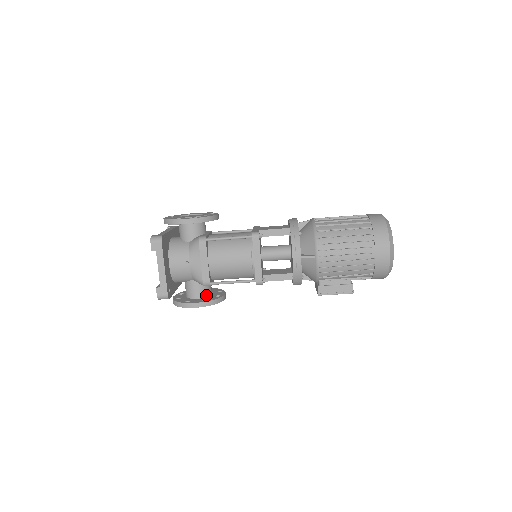
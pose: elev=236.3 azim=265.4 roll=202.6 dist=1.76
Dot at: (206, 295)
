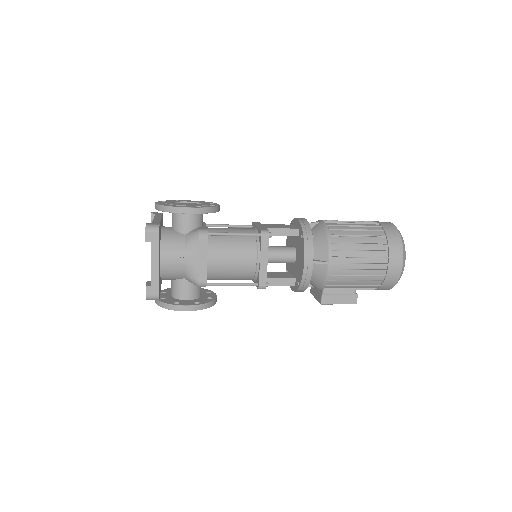
Dot at: (196, 296)
